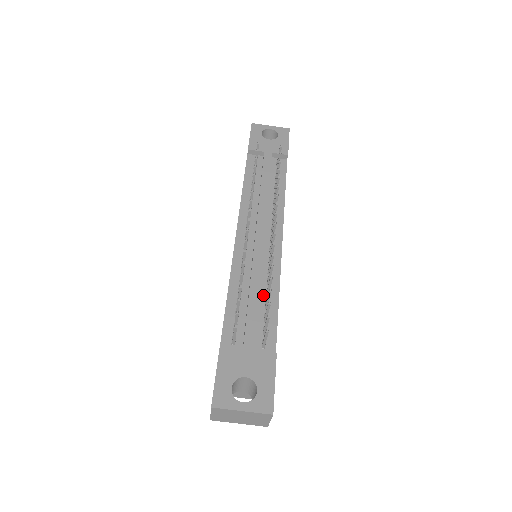
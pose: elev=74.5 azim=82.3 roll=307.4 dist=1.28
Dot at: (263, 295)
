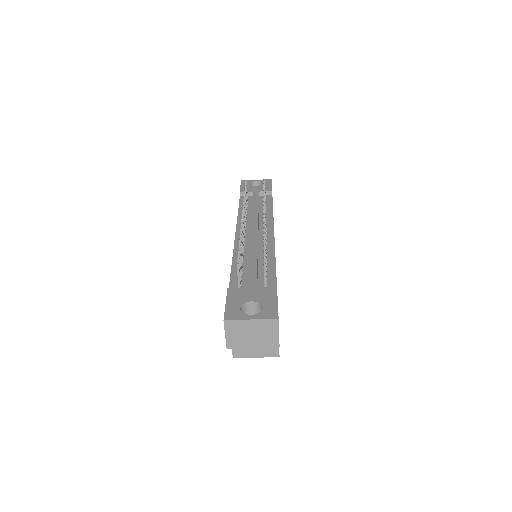
Dot at: (262, 262)
